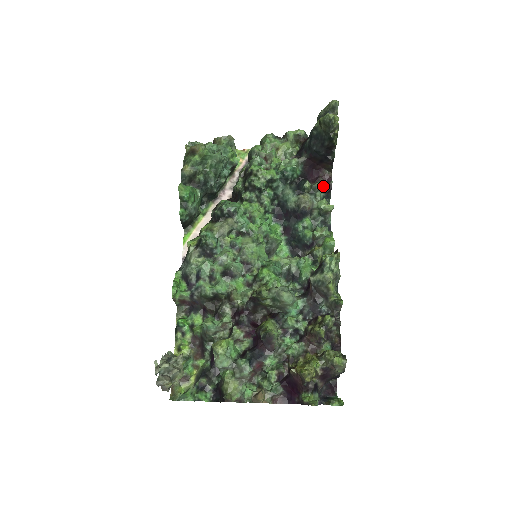
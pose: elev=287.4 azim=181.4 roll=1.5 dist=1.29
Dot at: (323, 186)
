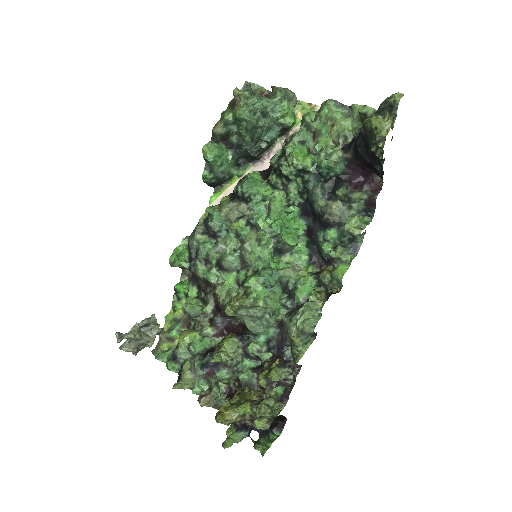
Dot at: (364, 197)
